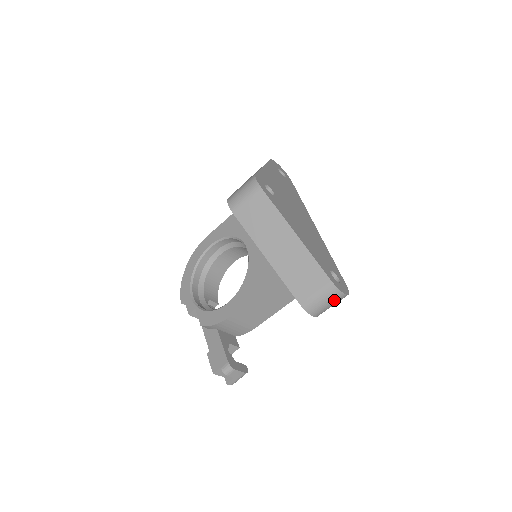
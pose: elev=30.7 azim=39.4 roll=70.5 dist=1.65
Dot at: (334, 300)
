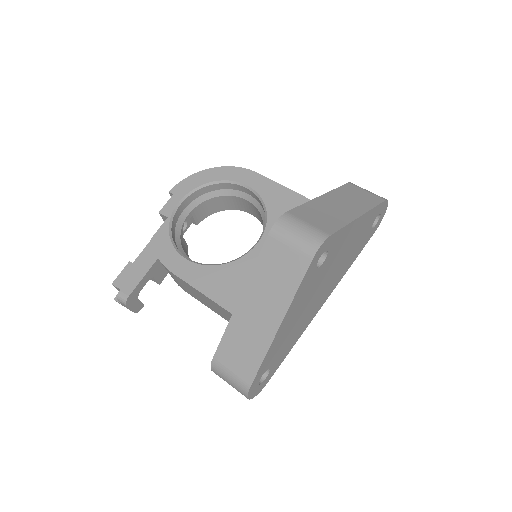
Dot at: (237, 390)
